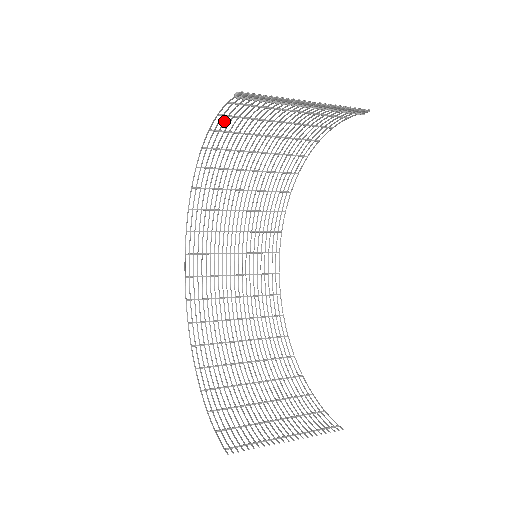
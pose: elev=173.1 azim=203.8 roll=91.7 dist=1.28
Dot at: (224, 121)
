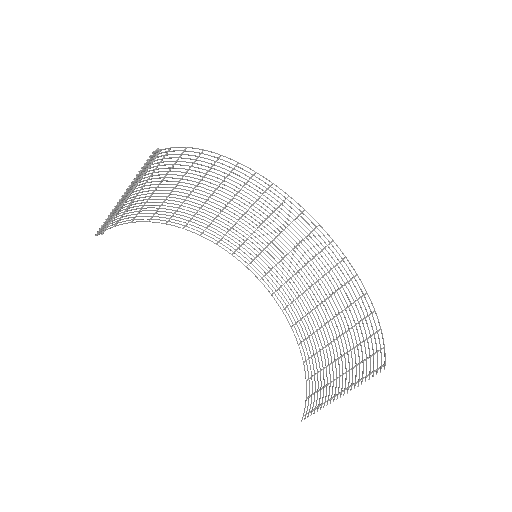
Dot at: occluded
